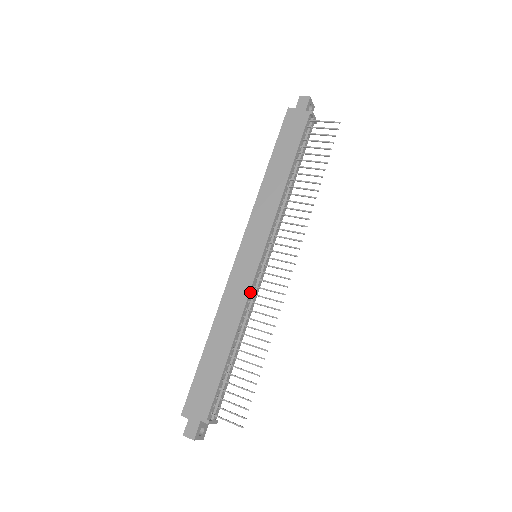
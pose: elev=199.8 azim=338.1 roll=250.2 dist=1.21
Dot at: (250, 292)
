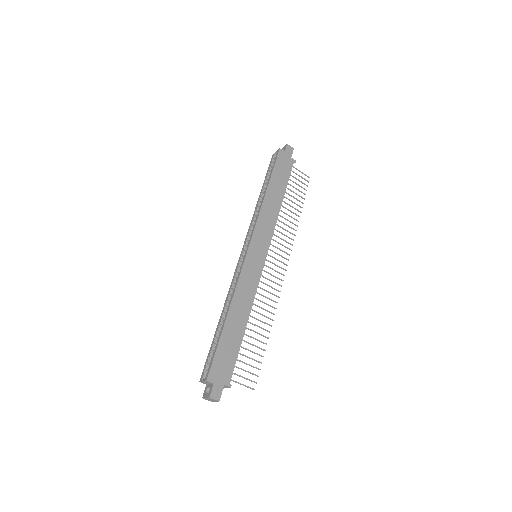
Dot at: (258, 284)
